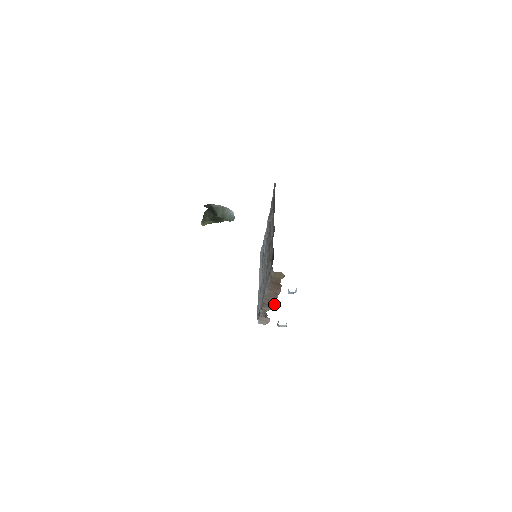
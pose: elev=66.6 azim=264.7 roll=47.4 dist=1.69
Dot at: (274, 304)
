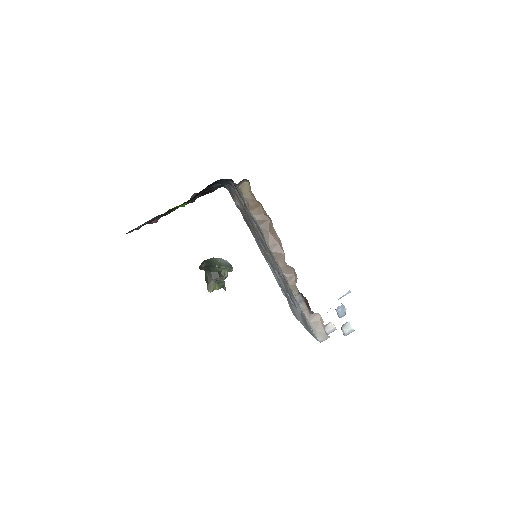
Dot at: (328, 325)
